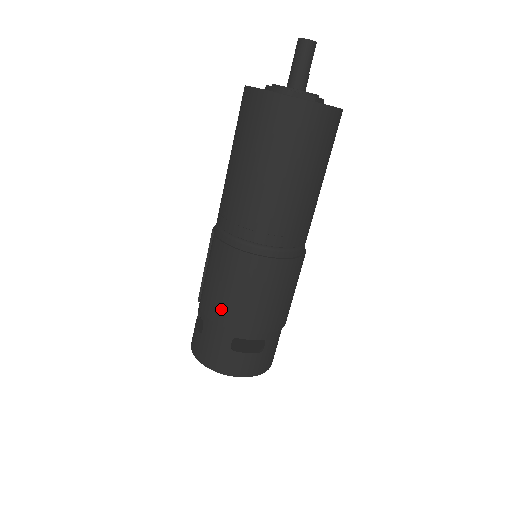
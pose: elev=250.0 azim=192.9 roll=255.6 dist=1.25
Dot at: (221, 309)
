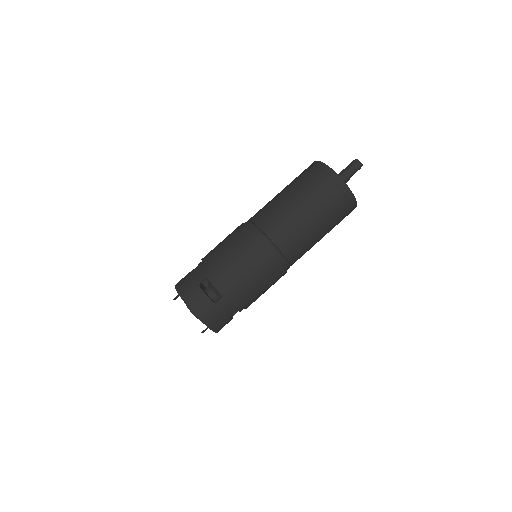
Dot at: (214, 257)
